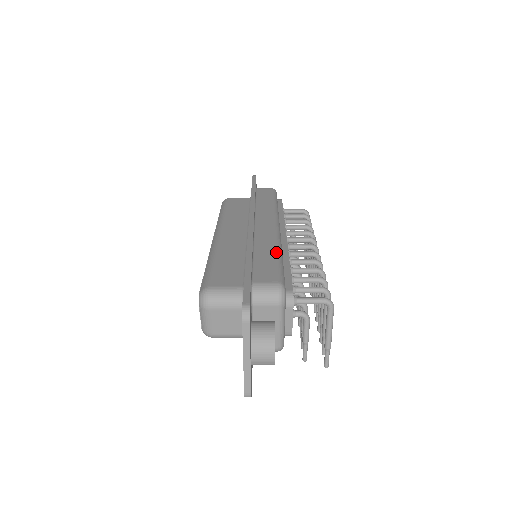
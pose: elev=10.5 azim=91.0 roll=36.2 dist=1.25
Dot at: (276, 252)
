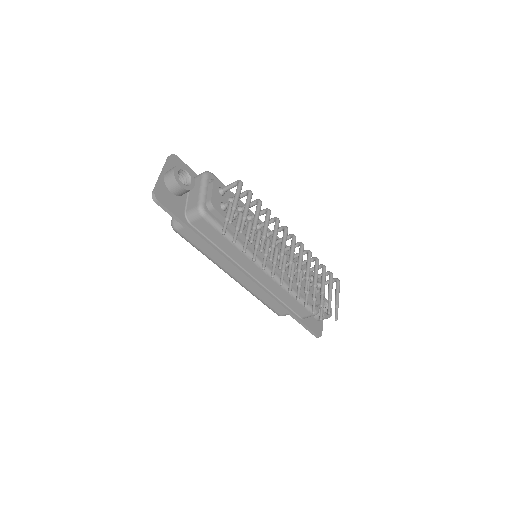
Dot at: occluded
